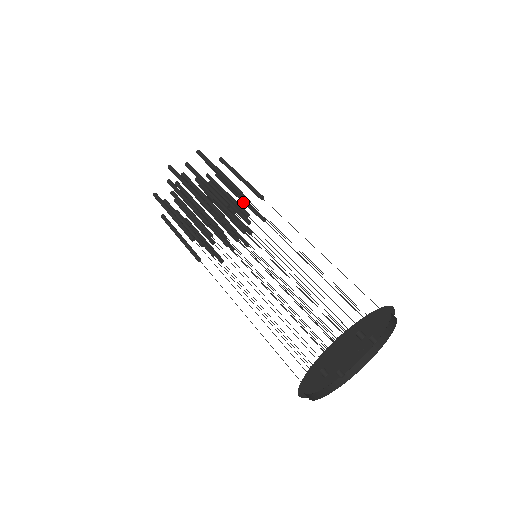
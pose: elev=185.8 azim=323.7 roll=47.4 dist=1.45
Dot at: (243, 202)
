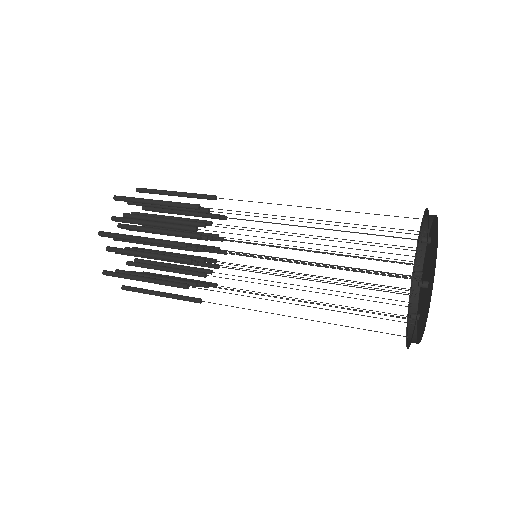
Dot at: occluded
